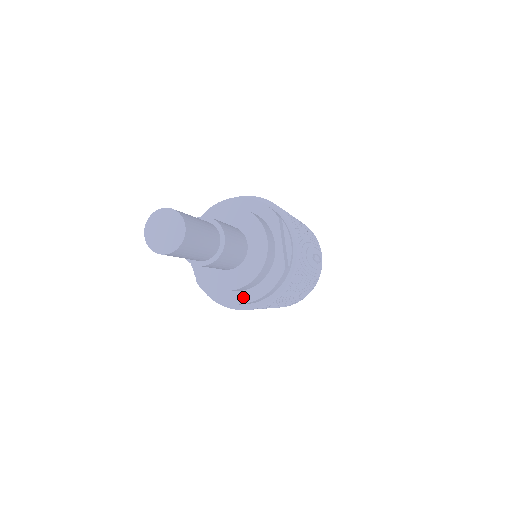
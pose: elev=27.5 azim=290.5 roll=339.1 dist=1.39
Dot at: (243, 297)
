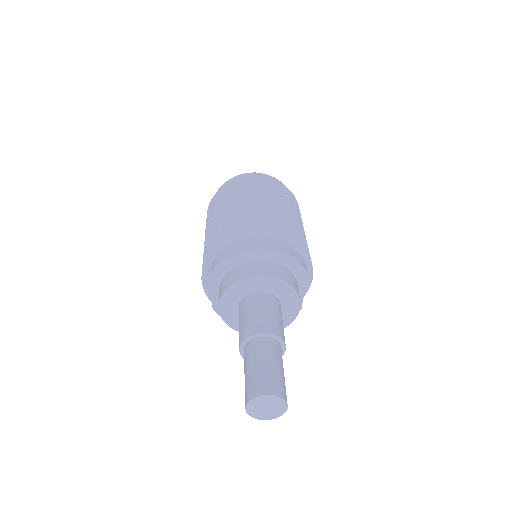
Dot at: occluded
